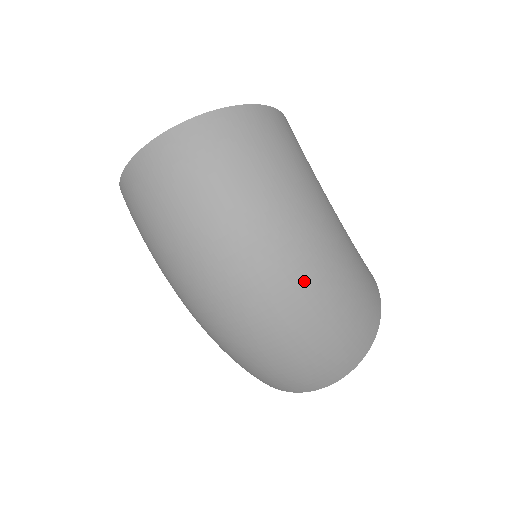
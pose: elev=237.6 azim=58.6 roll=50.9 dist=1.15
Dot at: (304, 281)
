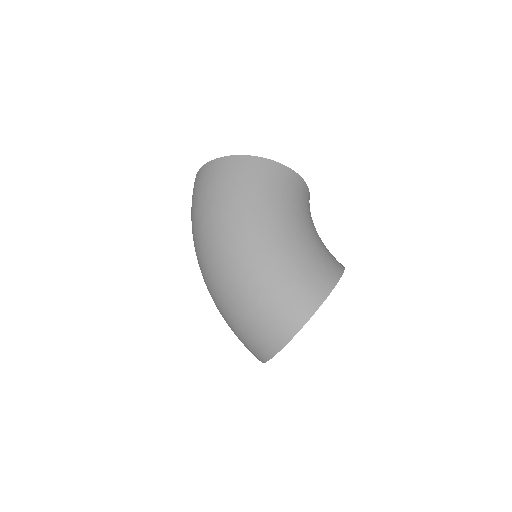
Dot at: (222, 267)
